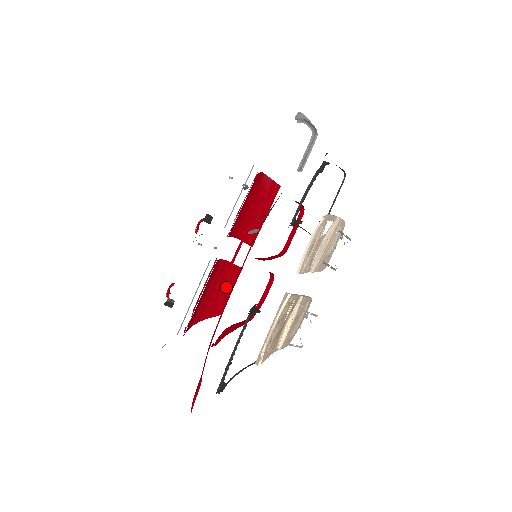
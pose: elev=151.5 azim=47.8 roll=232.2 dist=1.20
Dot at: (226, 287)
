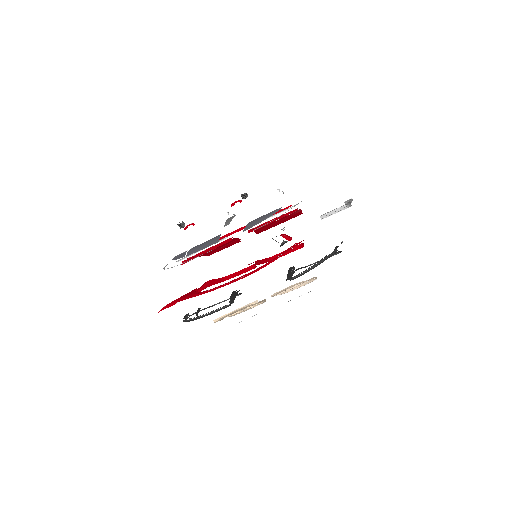
Dot at: (224, 246)
